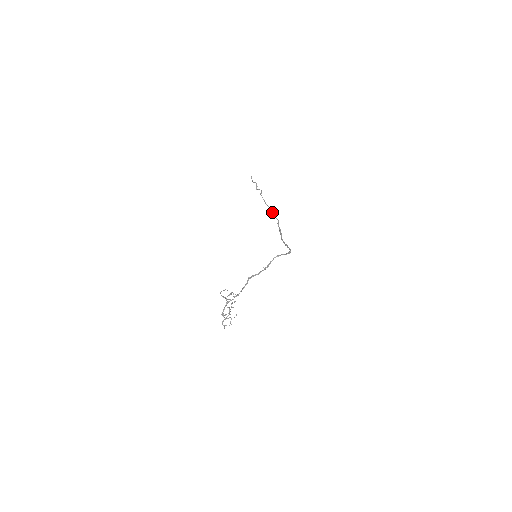
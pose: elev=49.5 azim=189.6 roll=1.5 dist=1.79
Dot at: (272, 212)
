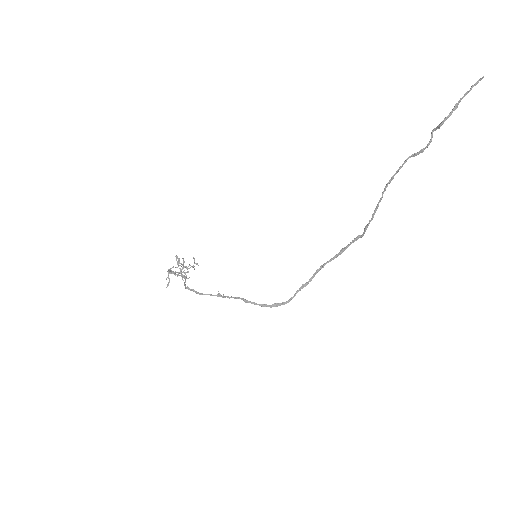
Dot at: (374, 212)
